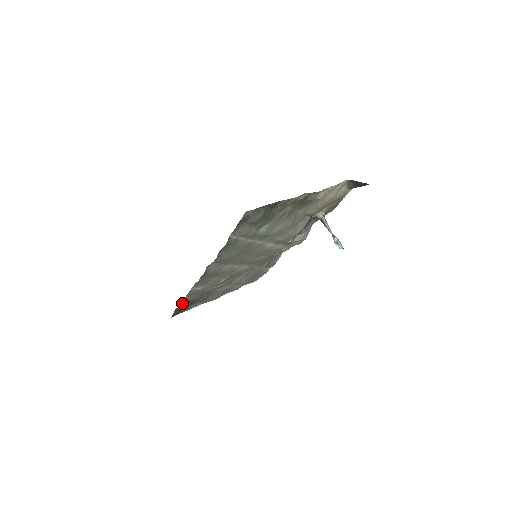
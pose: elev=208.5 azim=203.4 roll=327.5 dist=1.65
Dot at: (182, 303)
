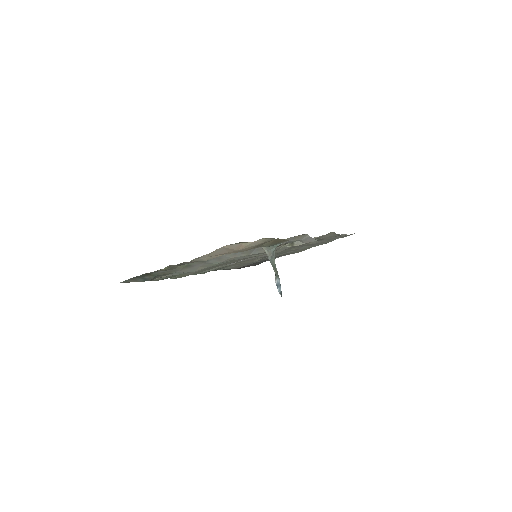
Dot at: (236, 268)
